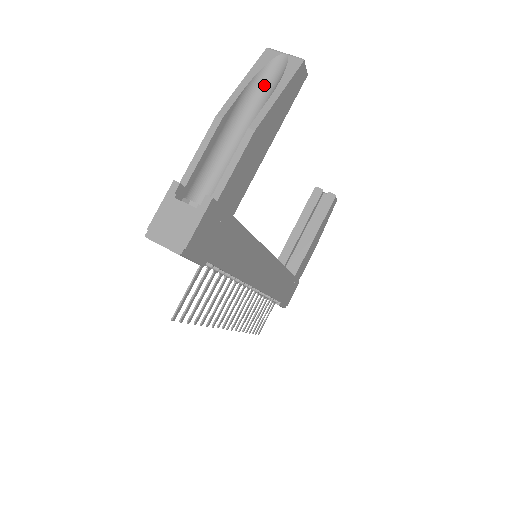
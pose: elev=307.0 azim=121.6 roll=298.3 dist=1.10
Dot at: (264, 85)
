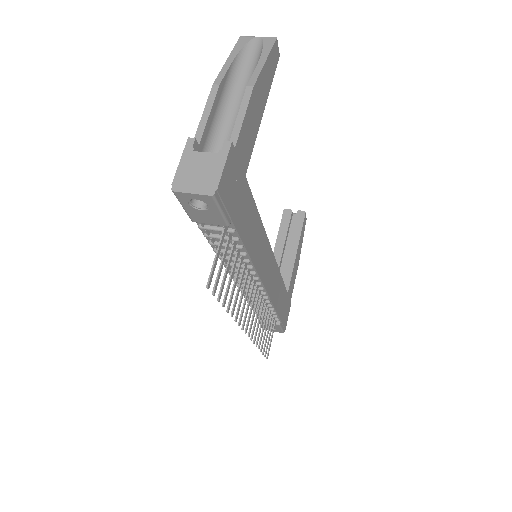
Dot at: (247, 62)
